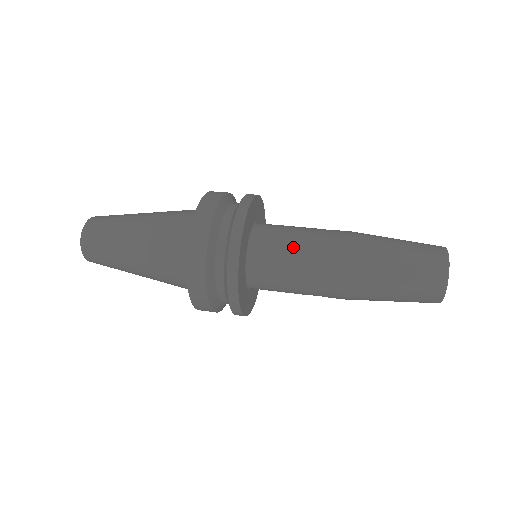
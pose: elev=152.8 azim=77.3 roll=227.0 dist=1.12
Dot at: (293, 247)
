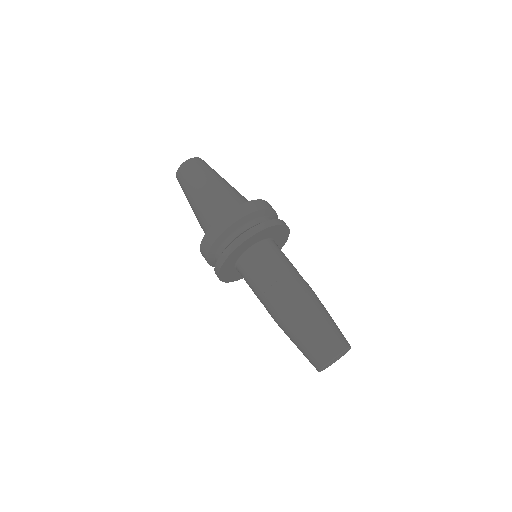
Dot at: (256, 283)
